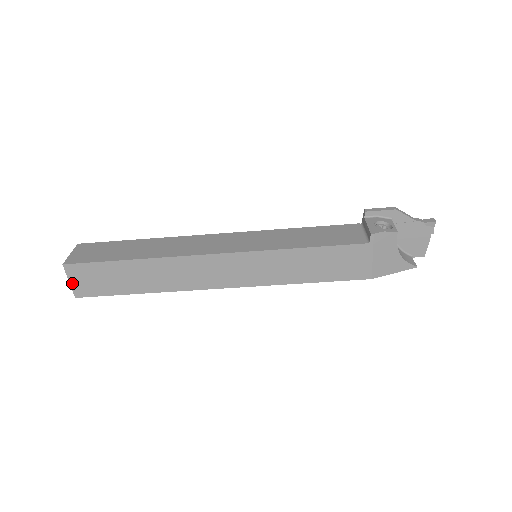
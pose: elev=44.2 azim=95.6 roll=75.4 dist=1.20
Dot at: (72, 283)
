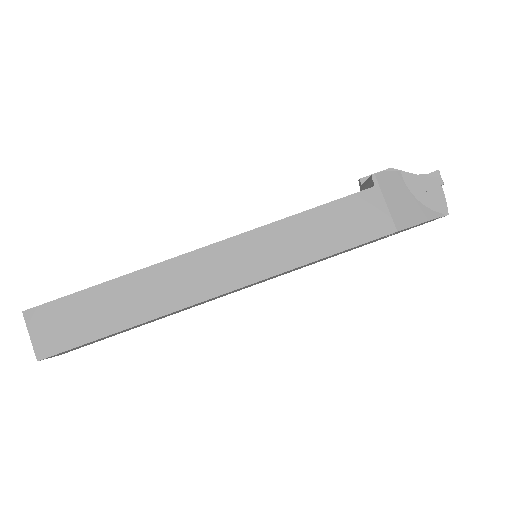
Dot at: (34, 338)
